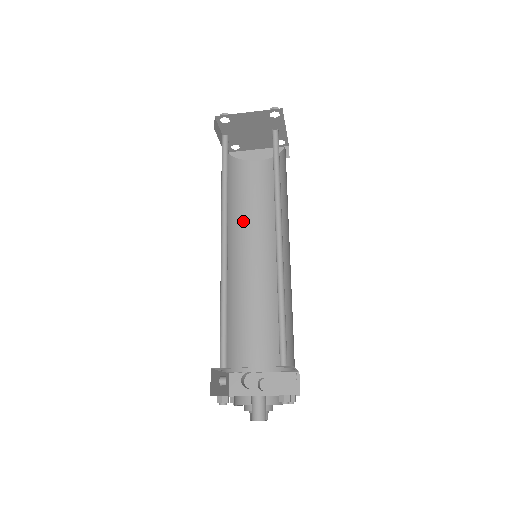
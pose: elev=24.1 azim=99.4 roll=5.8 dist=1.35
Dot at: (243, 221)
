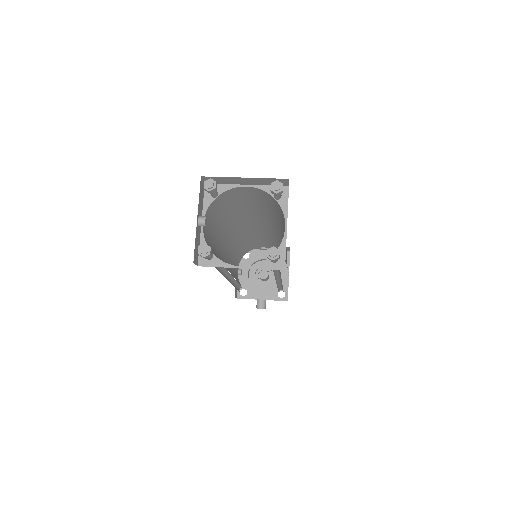
Dot at: (236, 218)
